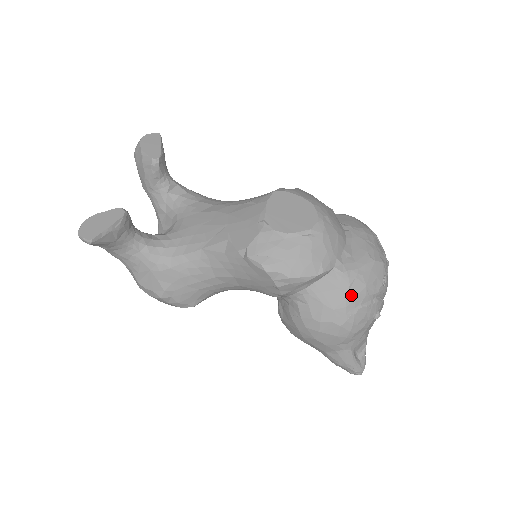
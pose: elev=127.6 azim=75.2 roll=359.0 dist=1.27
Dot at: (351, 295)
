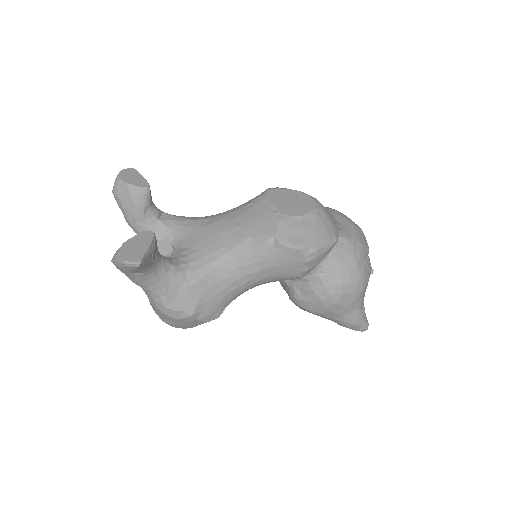
Dot at: (357, 255)
